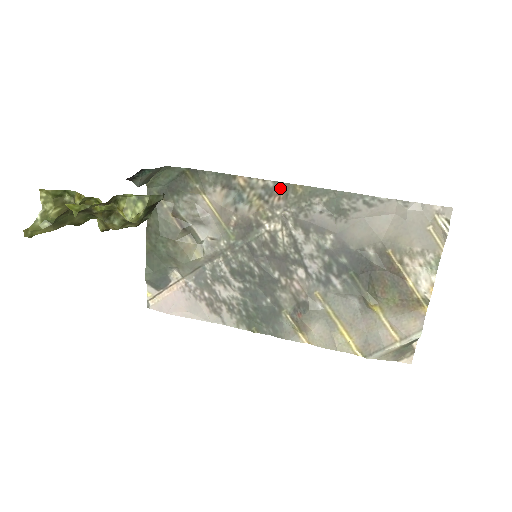
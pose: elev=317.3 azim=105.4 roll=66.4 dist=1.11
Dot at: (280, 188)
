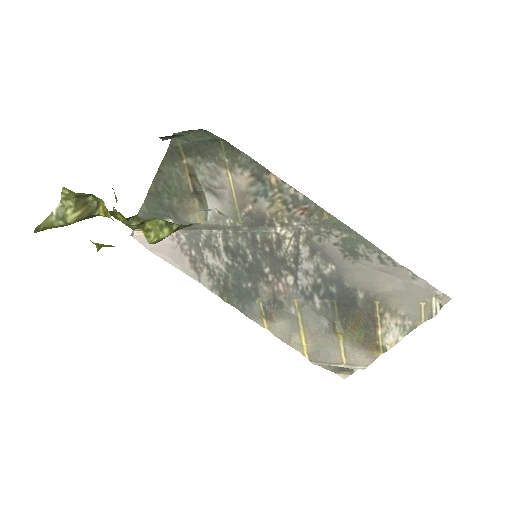
Dot at: (308, 205)
